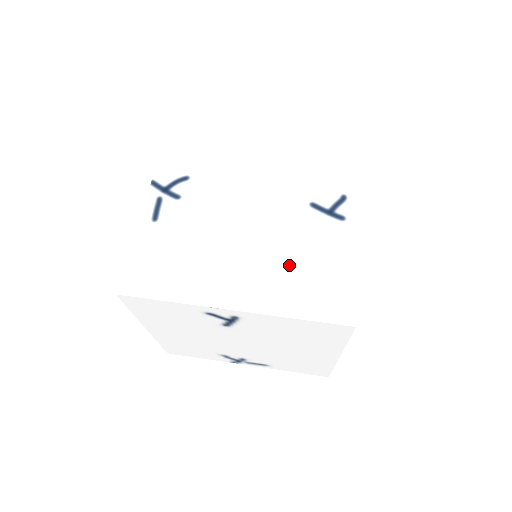
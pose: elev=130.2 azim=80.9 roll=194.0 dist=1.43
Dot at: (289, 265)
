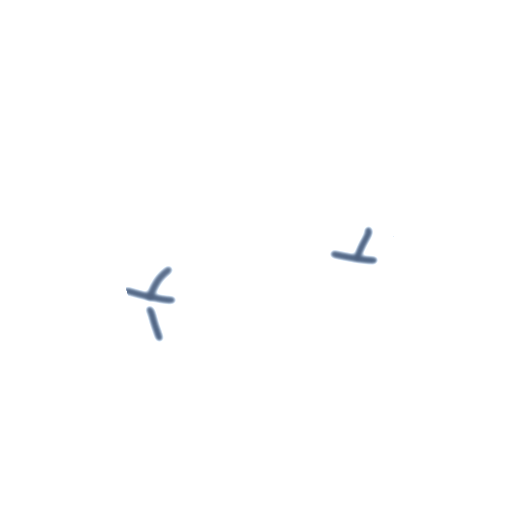
Dot at: (331, 337)
